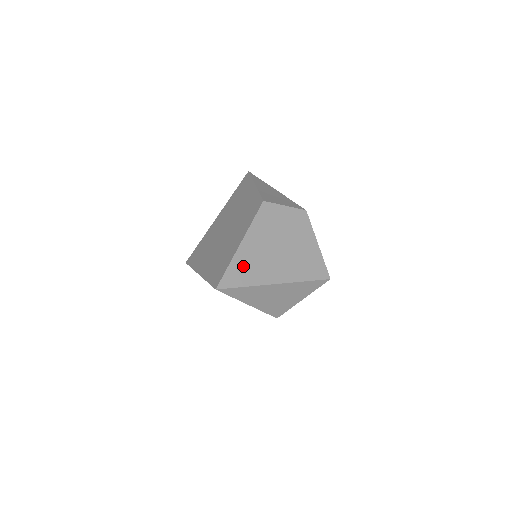
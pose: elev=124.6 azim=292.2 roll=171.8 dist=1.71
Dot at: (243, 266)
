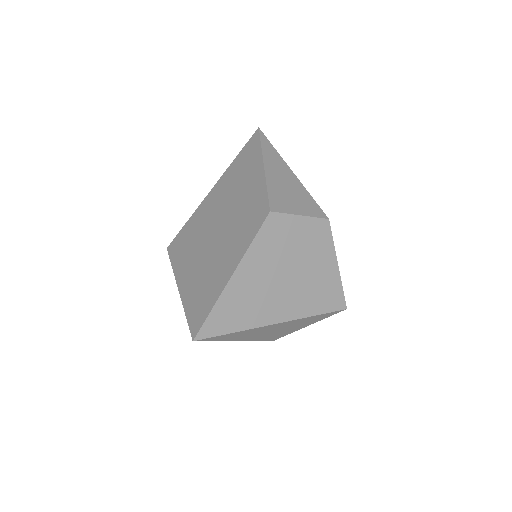
Dot at: (233, 306)
